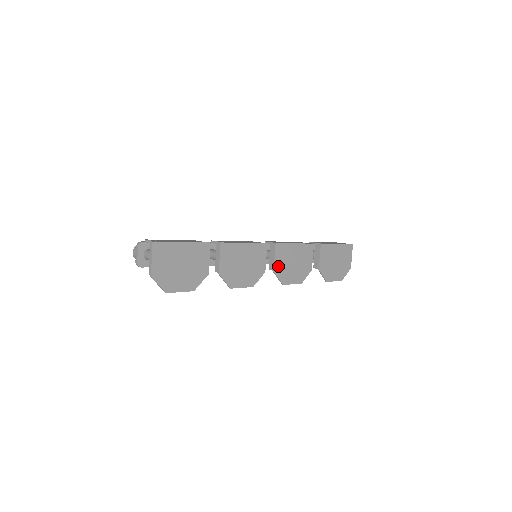
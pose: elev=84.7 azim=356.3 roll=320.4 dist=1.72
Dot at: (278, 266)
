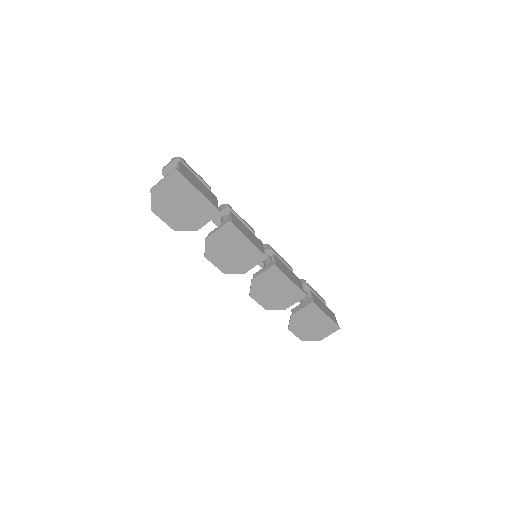
Dot at: (259, 280)
